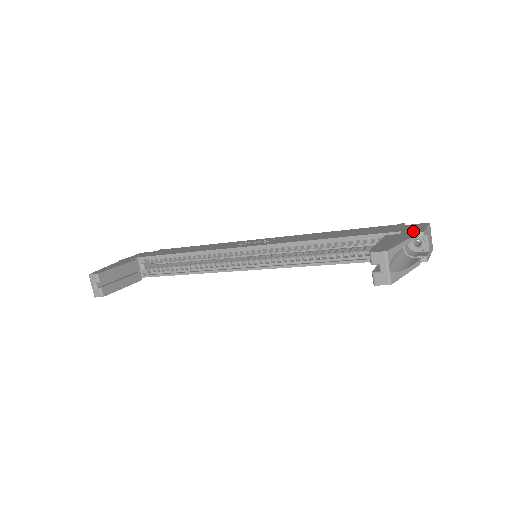
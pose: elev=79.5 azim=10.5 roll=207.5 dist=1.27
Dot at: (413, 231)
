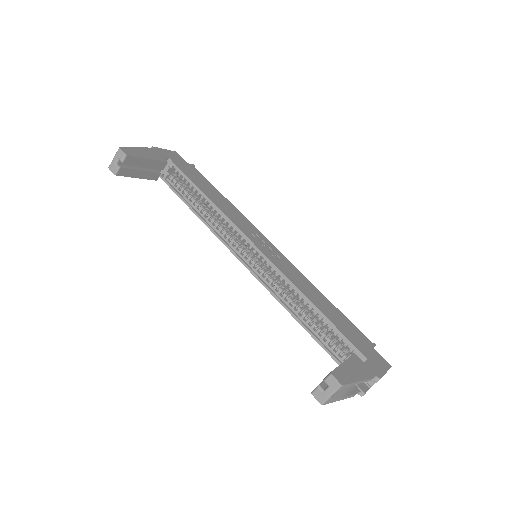
Dot at: (374, 369)
